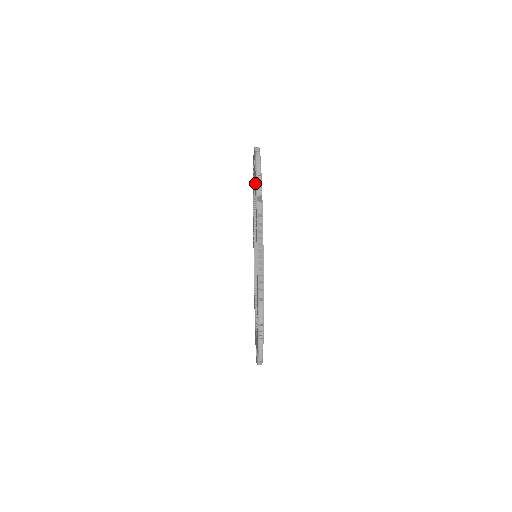
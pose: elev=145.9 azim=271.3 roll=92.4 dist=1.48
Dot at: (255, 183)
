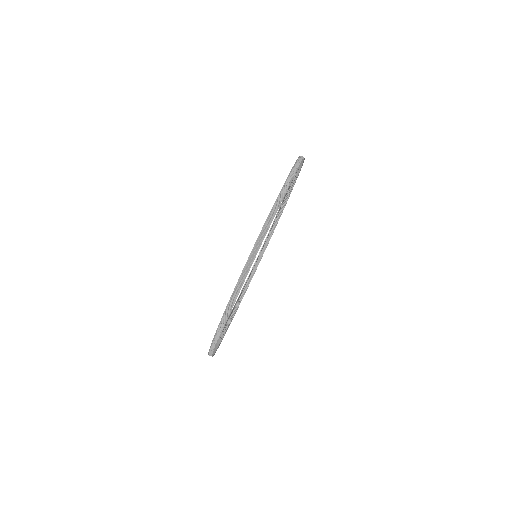
Dot at: occluded
